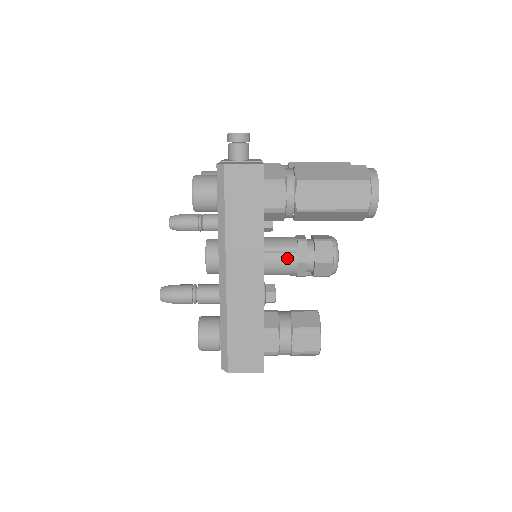
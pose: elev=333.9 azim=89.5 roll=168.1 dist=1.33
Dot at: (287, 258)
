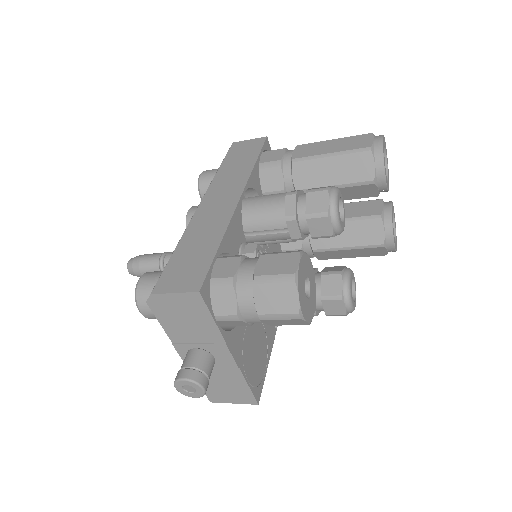
Dot at: (275, 196)
